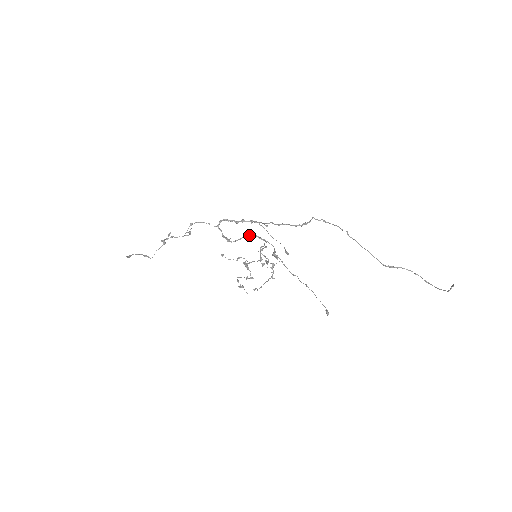
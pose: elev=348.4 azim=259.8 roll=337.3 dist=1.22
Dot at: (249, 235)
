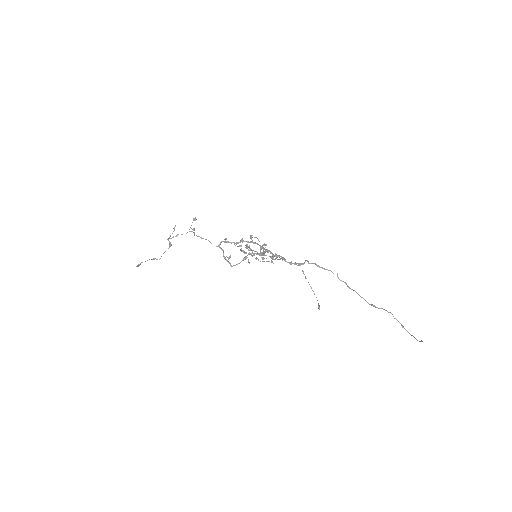
Dot at: (248, 254)
